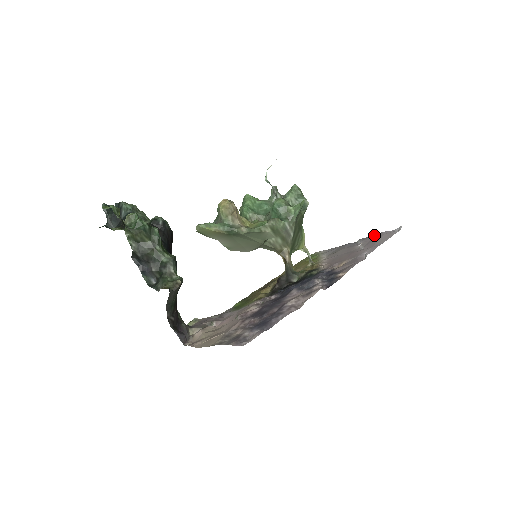
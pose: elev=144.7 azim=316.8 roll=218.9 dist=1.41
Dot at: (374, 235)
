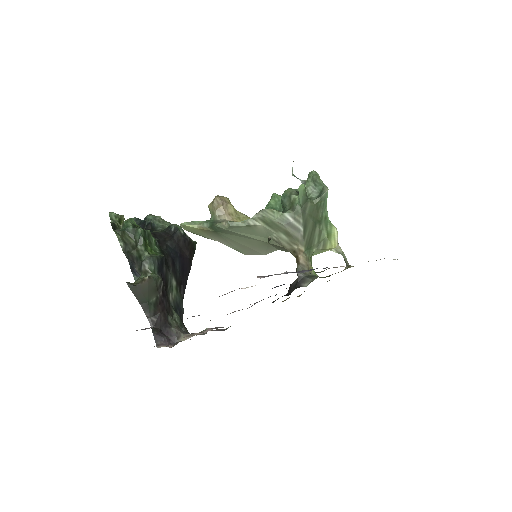
Dot at: occluded
